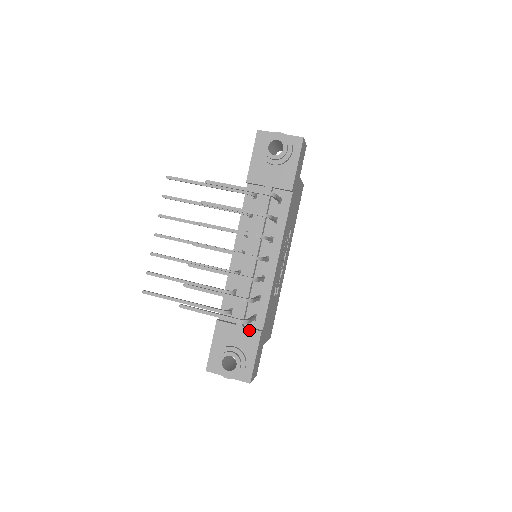
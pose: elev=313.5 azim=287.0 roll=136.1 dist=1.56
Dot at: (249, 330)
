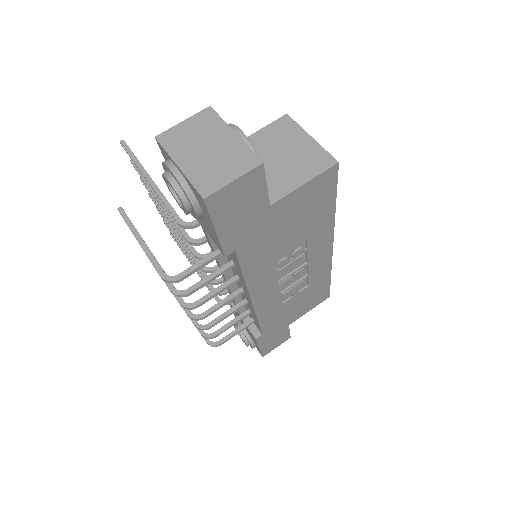
Dot at: (248, 328)
